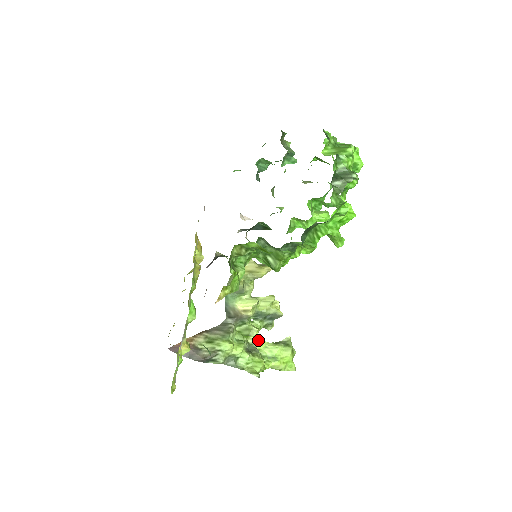
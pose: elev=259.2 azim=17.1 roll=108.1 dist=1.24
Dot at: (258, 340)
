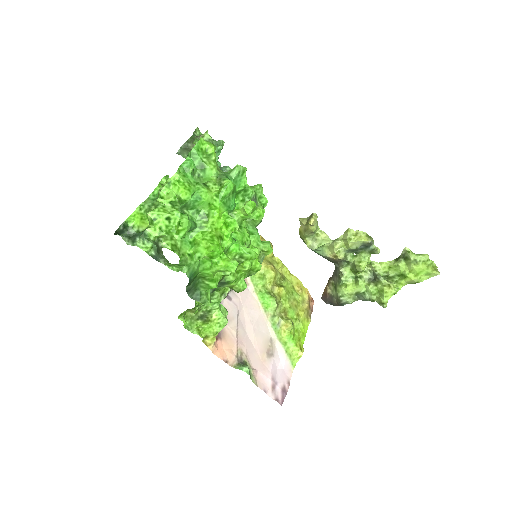
Dot at: (377, 265)
